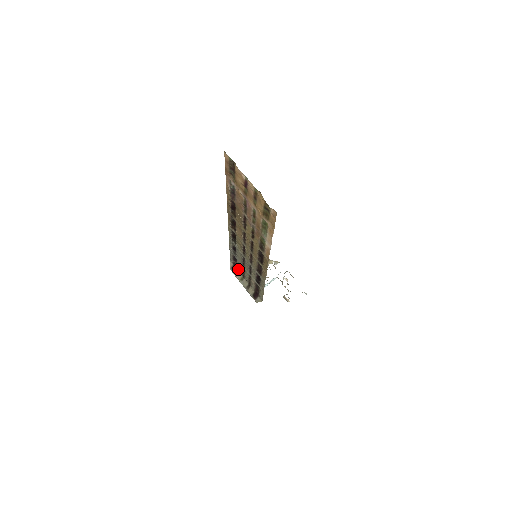
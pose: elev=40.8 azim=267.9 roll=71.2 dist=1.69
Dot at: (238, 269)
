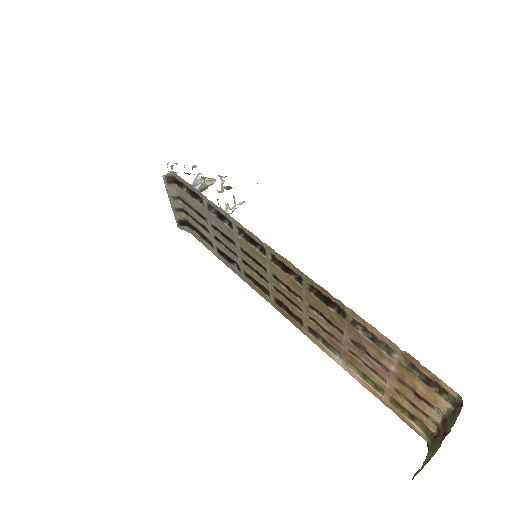
Dot at: (182, 192)
